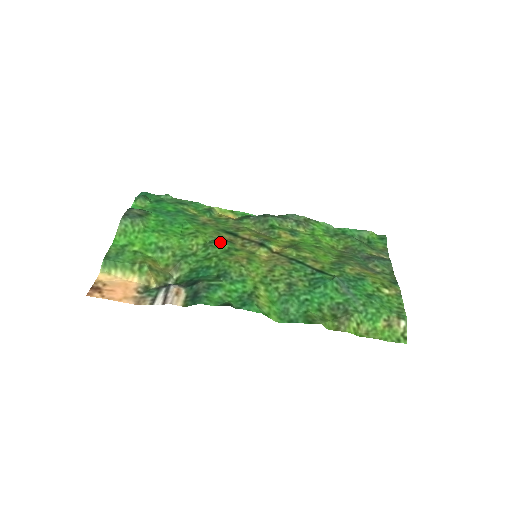
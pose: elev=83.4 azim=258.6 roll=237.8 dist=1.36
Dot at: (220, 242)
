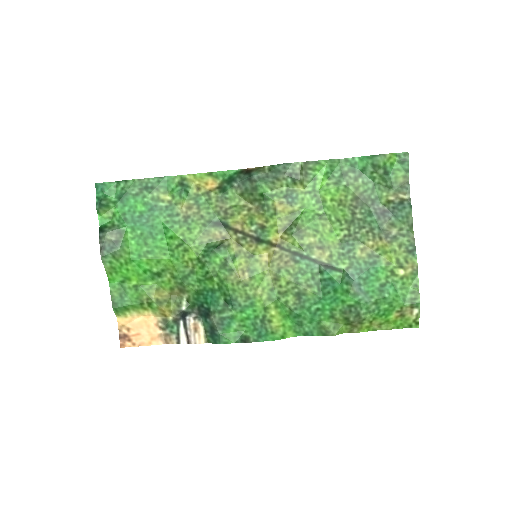
Dot at: (213, 254)
